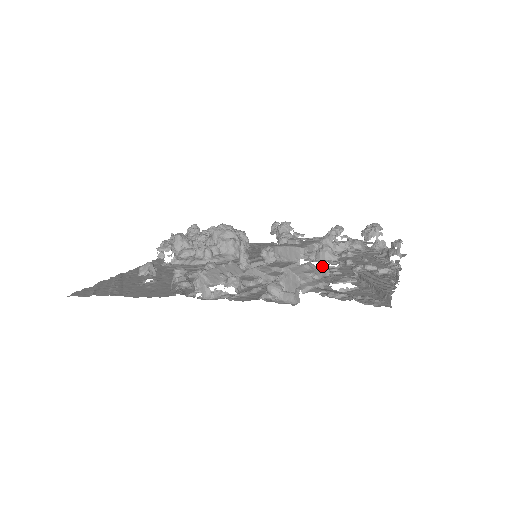
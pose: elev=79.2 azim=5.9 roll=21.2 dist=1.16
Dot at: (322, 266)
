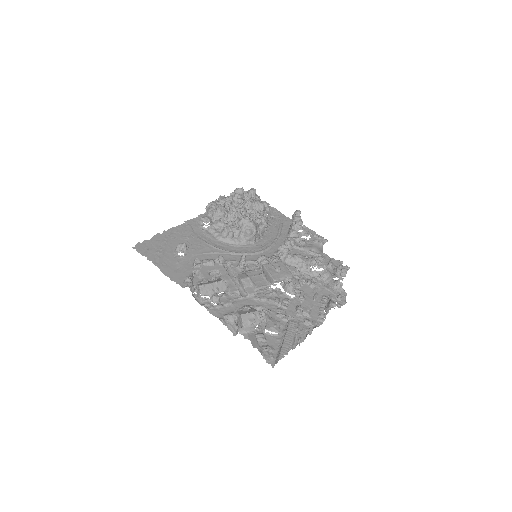
Dot at: (284, 292)
